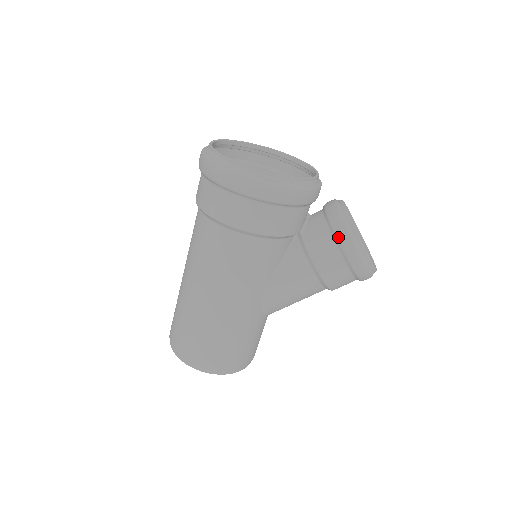
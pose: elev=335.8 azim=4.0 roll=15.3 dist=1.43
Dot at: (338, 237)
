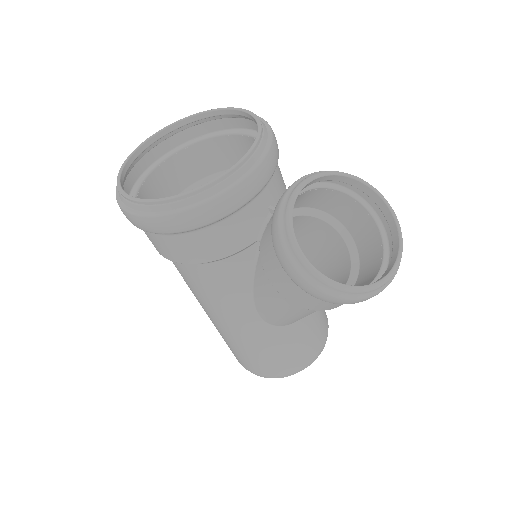
Dot at: (277, 257)
